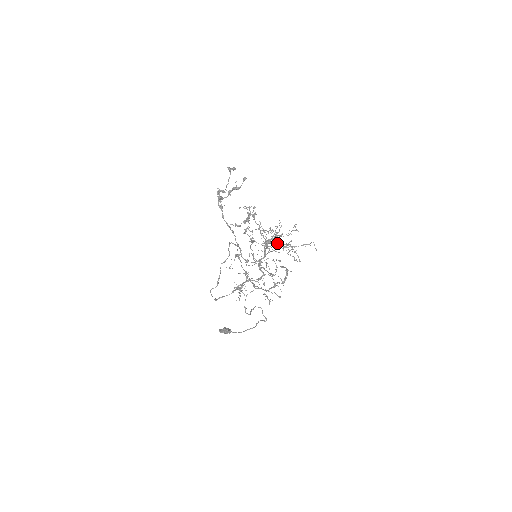
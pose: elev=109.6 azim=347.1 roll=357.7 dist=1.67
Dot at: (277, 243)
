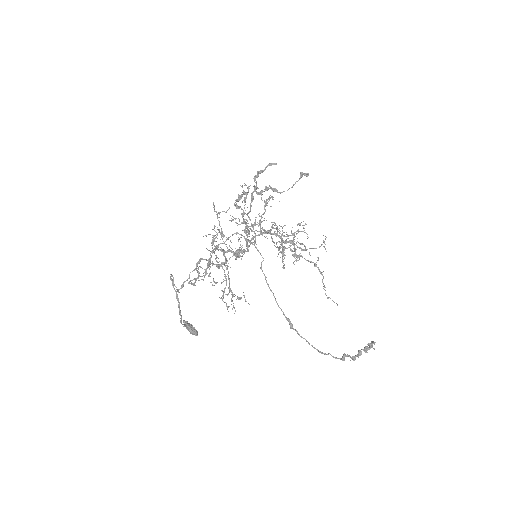
Dot at: (245, 223)
